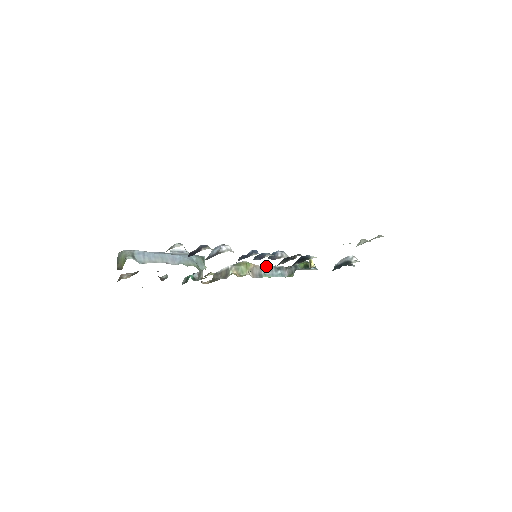
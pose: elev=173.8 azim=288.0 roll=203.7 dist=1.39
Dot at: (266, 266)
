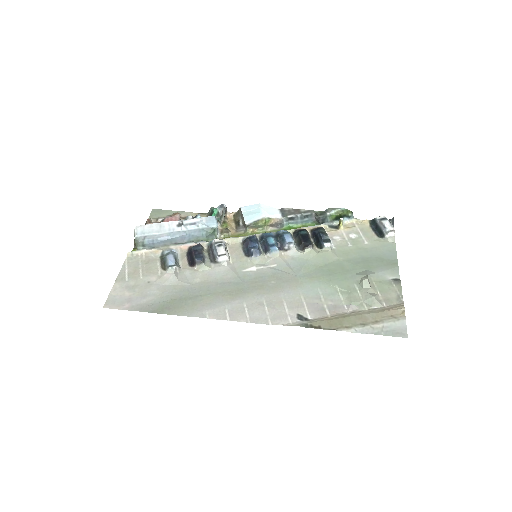
Dot at: (290, 217)
